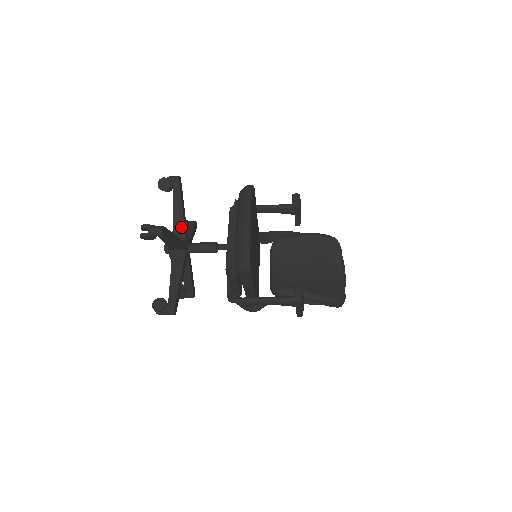
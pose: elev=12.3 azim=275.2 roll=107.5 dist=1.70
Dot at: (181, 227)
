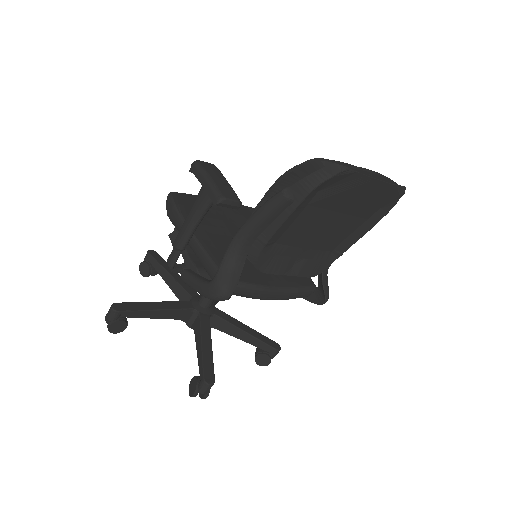
Dot at: occluded
